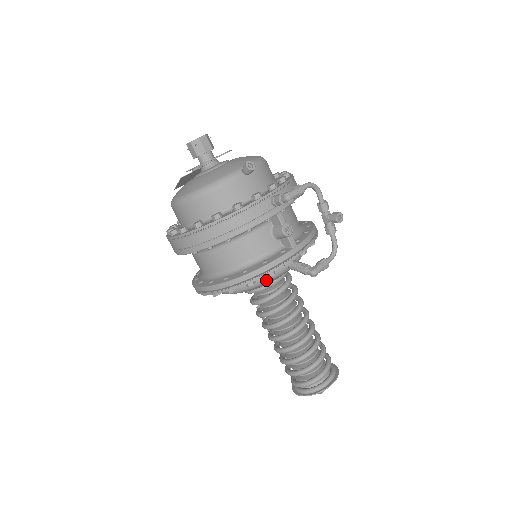
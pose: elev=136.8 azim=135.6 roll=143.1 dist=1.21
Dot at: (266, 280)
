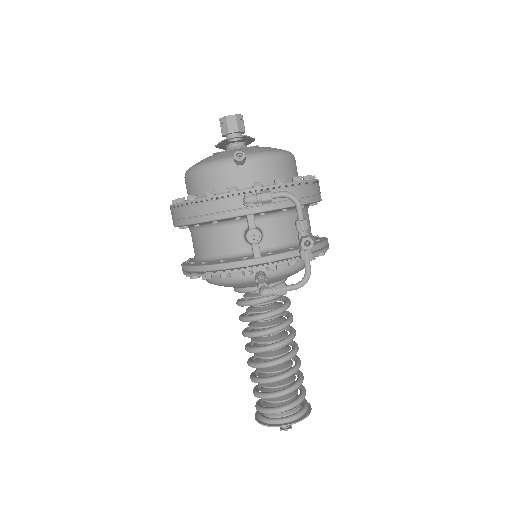
Dot at: (229, 281)
